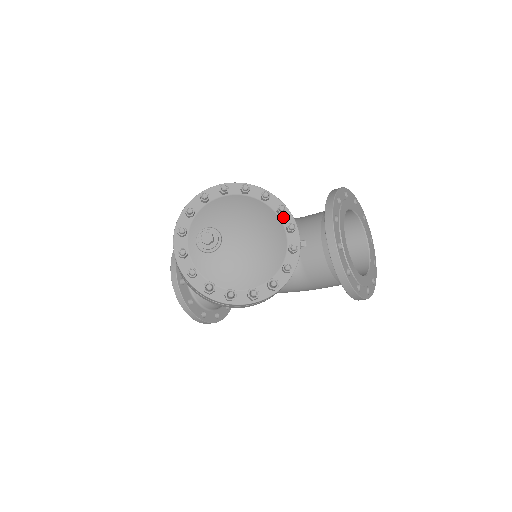
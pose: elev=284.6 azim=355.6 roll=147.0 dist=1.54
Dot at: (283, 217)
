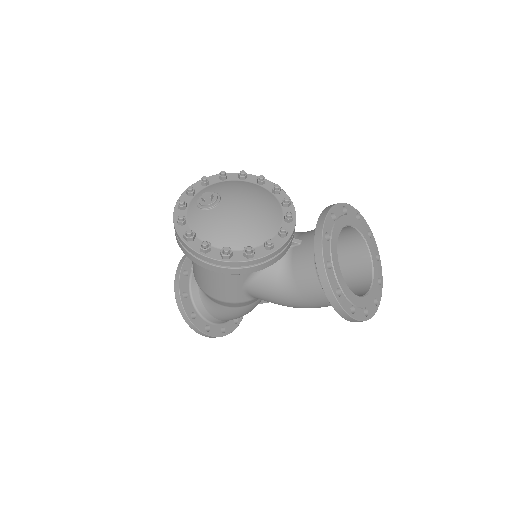
Dot at: (286, 209)
